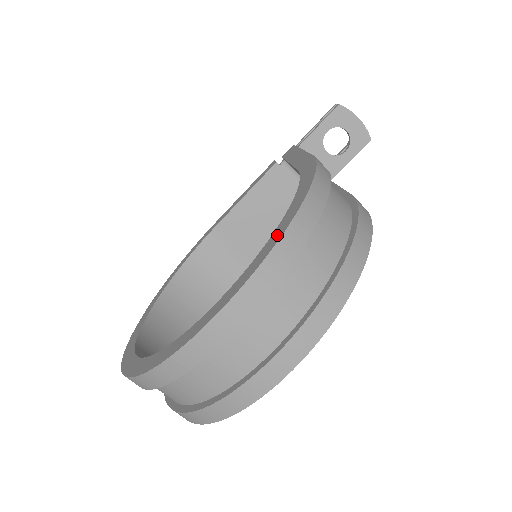
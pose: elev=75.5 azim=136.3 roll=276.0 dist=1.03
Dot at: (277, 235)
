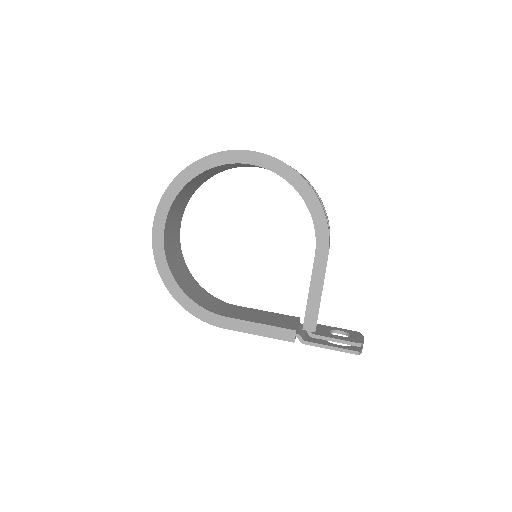
Dot at: occluded
